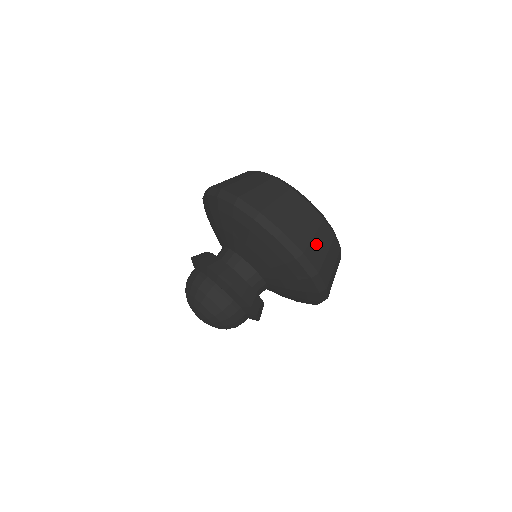
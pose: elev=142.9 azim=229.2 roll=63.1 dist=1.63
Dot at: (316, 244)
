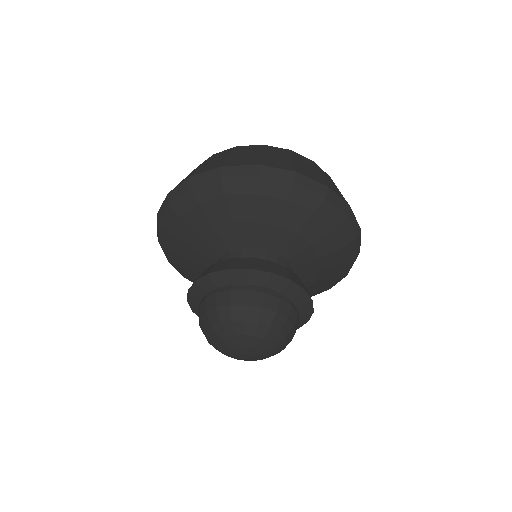
Dot at: occluded
